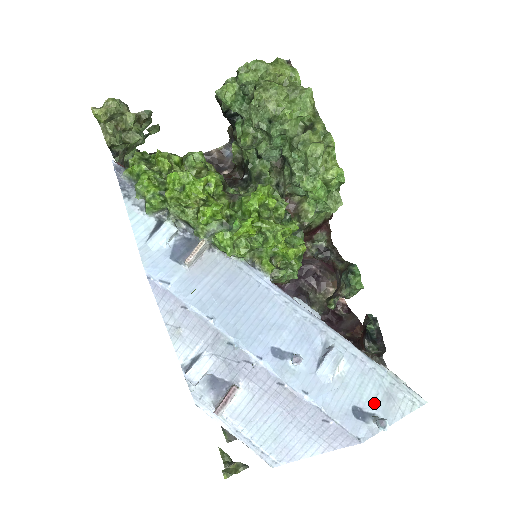
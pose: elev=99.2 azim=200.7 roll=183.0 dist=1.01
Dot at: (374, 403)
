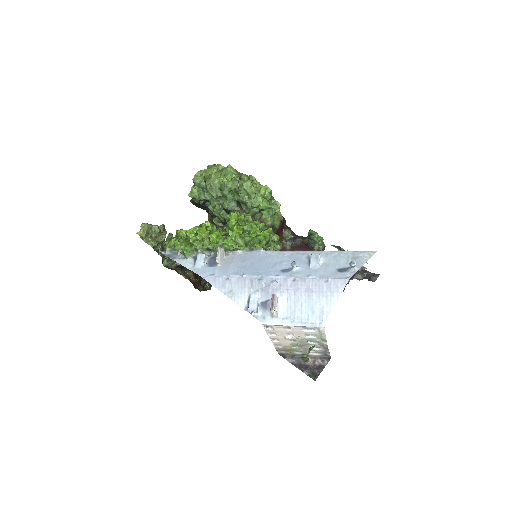
Dot at: (348, 264)
